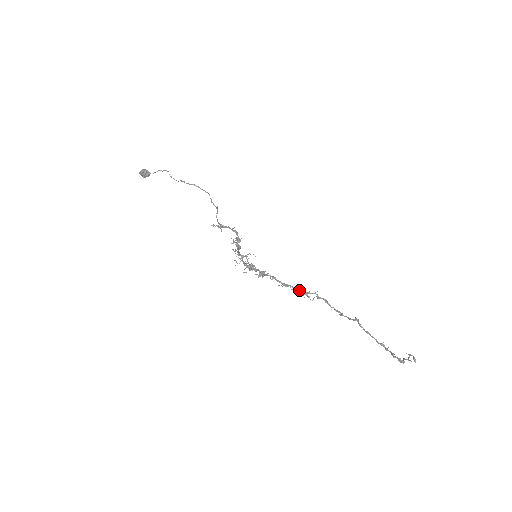
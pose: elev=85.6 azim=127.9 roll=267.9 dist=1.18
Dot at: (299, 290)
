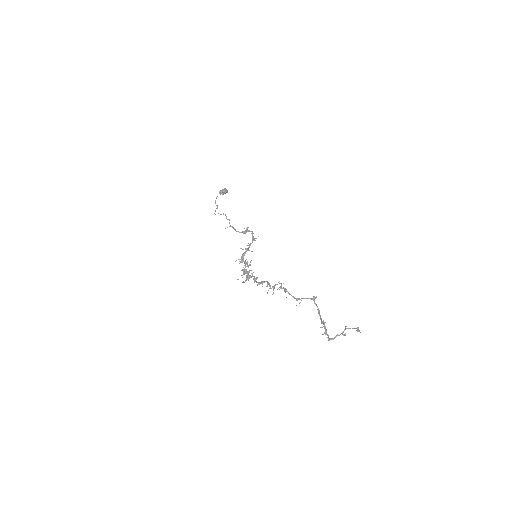
Dot at: (269, 285)
